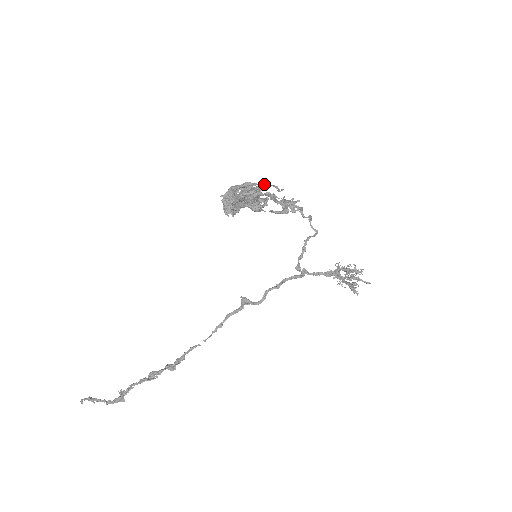
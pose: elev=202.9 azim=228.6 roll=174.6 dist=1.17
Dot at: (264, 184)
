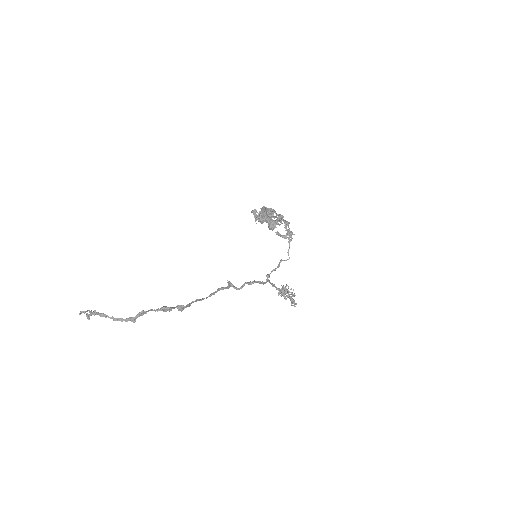
Dot at: (279, 215)
